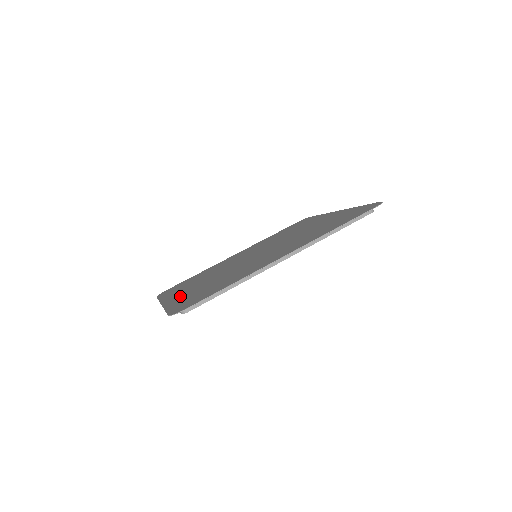
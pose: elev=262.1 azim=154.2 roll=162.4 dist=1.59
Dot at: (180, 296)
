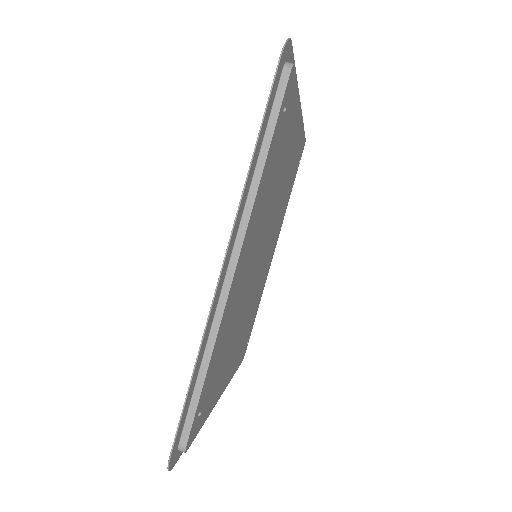
Dot at: occluded
